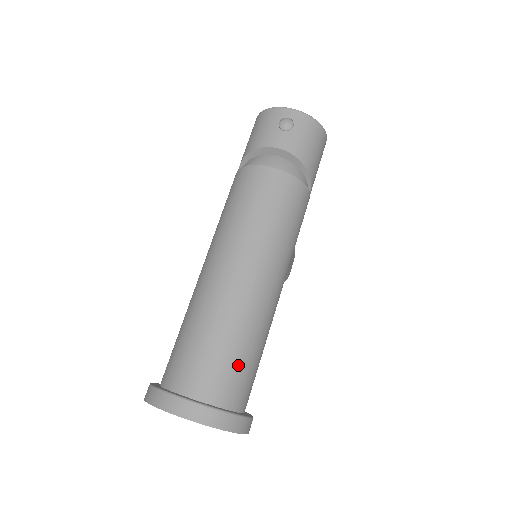
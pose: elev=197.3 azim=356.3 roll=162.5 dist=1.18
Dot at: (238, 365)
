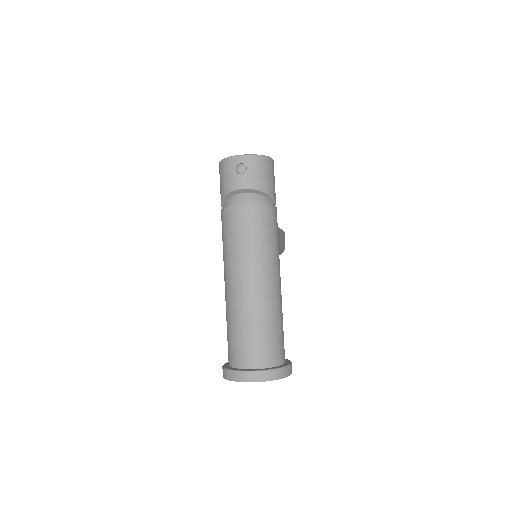
Dot at: (270, 339)
